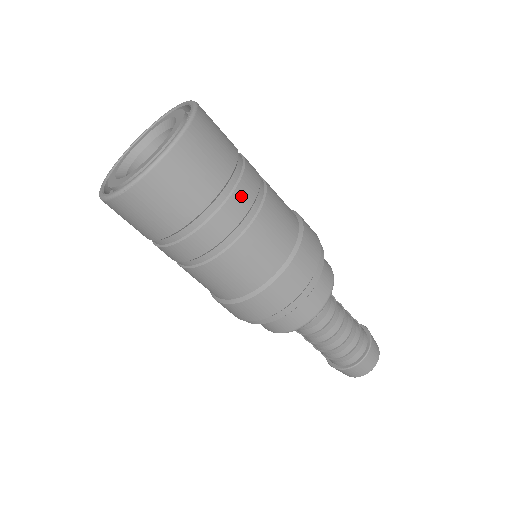
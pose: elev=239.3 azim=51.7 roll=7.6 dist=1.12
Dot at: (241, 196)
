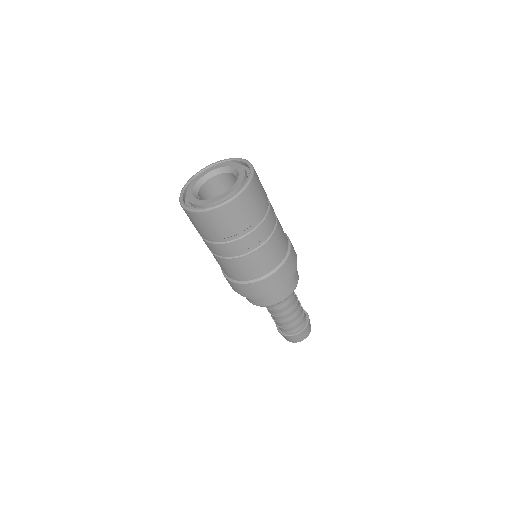
Dot at: (272, 208)
